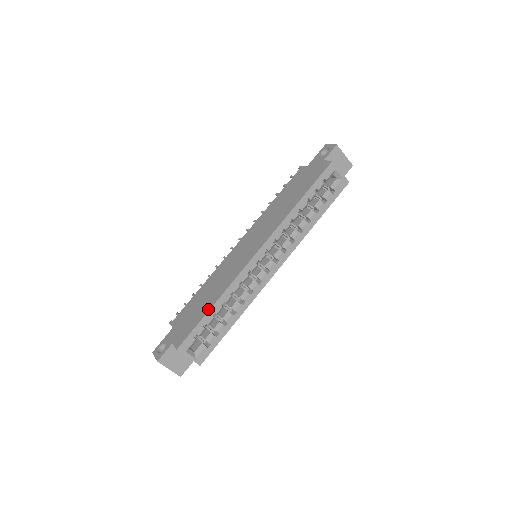
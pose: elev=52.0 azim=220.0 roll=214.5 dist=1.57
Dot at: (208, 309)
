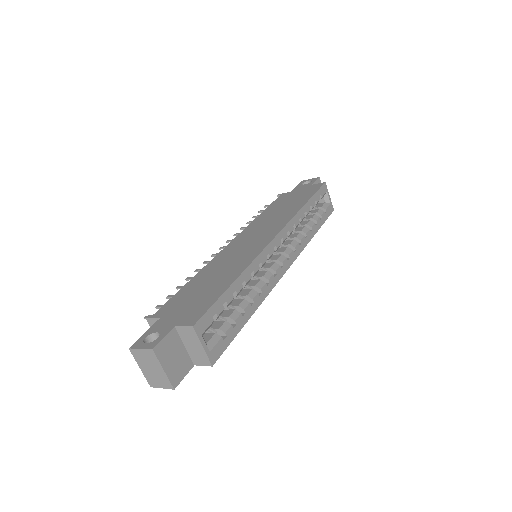
Dot at: (229, 284)
